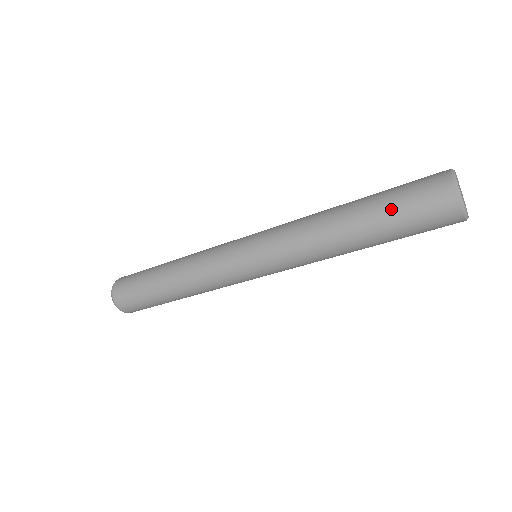
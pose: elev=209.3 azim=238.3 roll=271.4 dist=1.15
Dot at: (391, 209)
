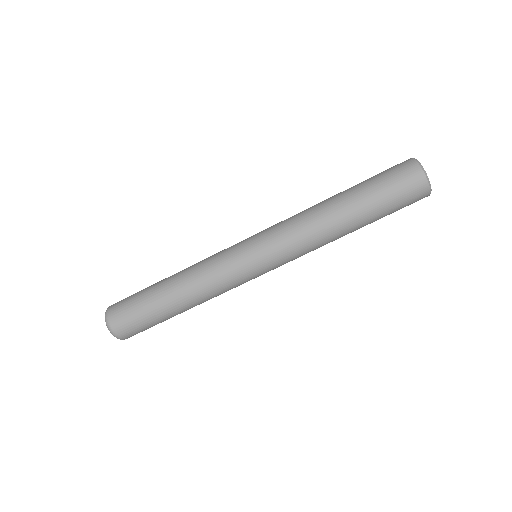
Dot at: (371, 184)
